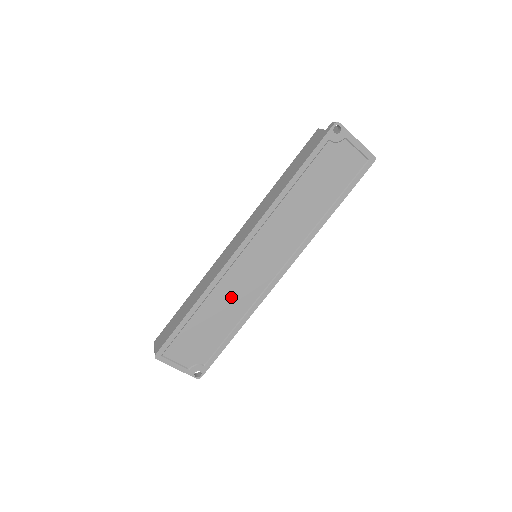
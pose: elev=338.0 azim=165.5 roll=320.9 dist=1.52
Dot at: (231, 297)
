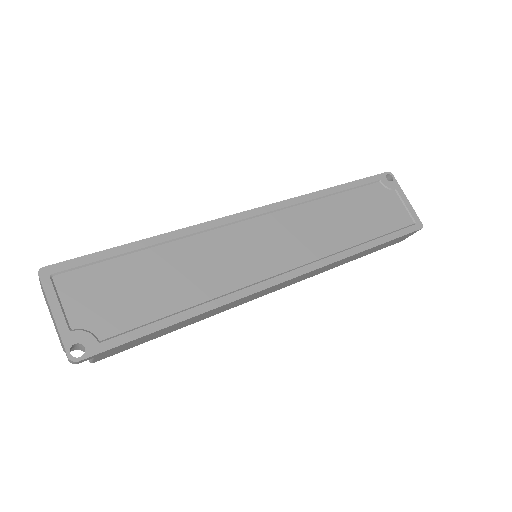
Dot at: (206, 263)
